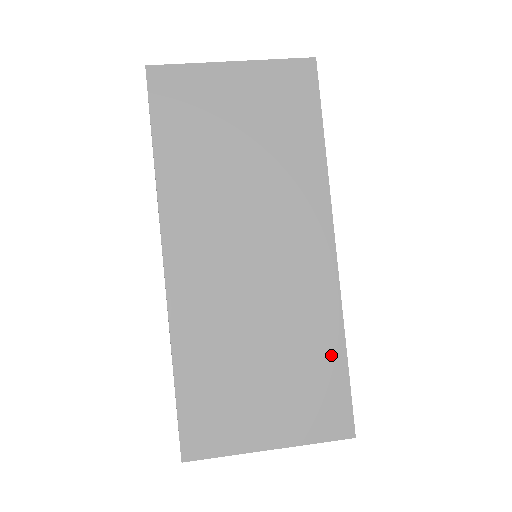
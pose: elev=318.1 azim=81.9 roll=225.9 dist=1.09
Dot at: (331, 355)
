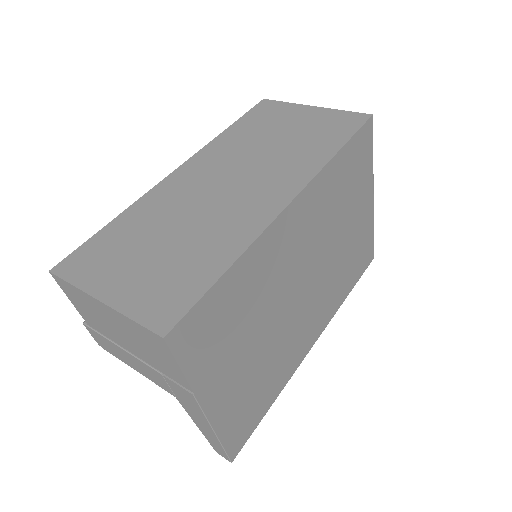
Dot at: (213, 265)
